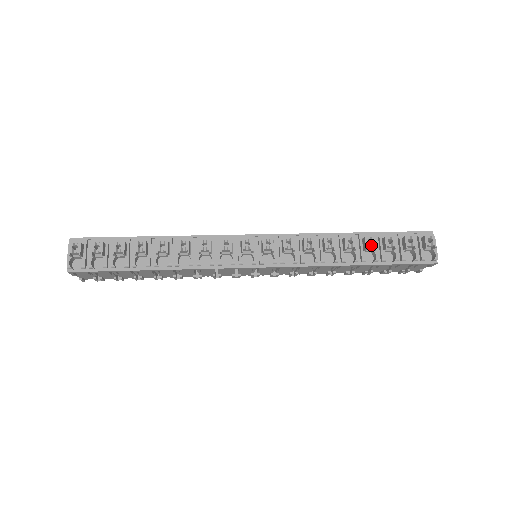
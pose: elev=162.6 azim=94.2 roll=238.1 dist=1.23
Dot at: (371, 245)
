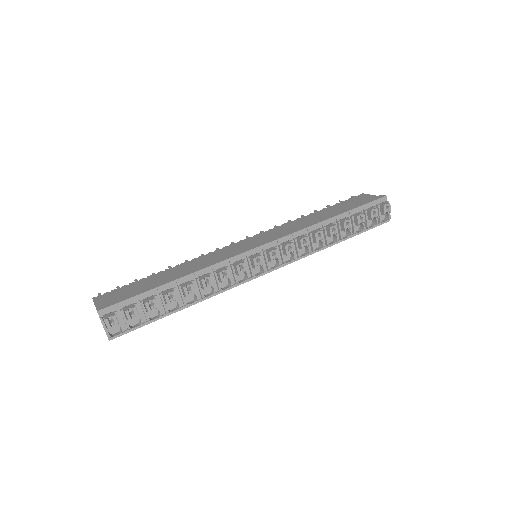
Dot at: (348, 226)
